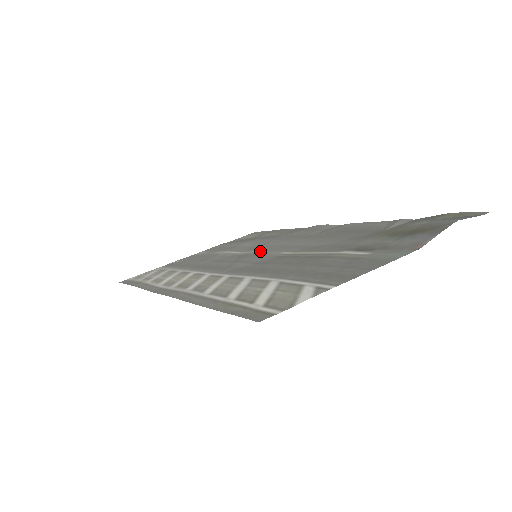
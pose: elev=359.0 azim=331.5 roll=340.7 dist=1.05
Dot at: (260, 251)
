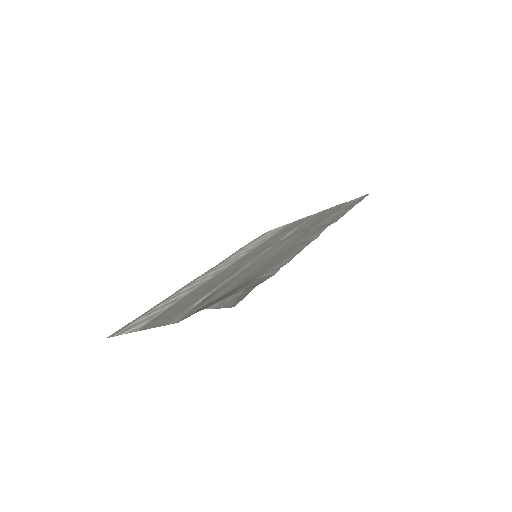
Dot at: (267, 250)
